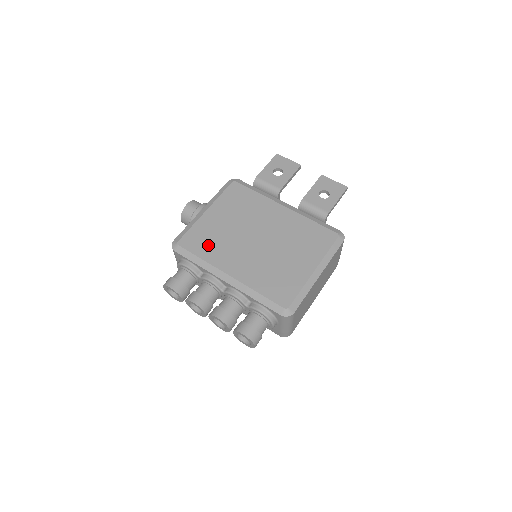
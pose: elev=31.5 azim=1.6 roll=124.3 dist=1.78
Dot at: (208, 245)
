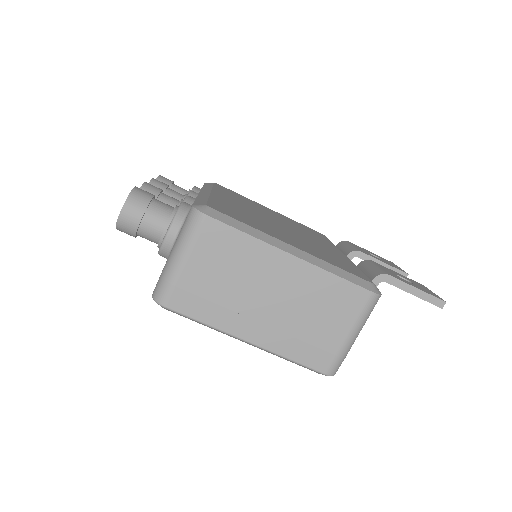
Dot at: (234, 195)
